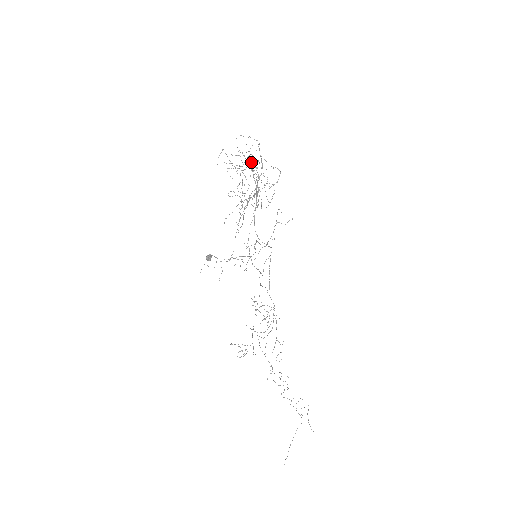
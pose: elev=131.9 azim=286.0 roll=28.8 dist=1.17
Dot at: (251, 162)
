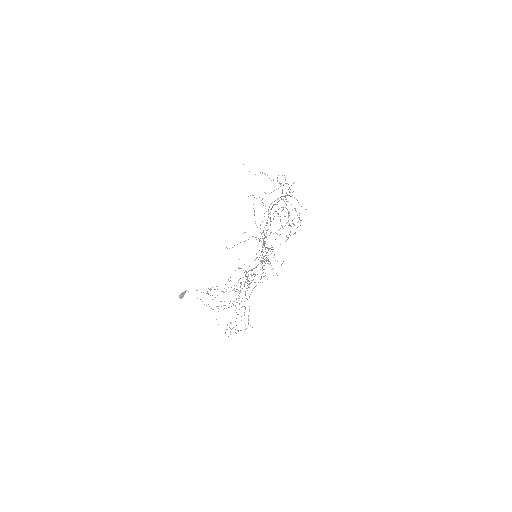
Dot at: (244, 283)
